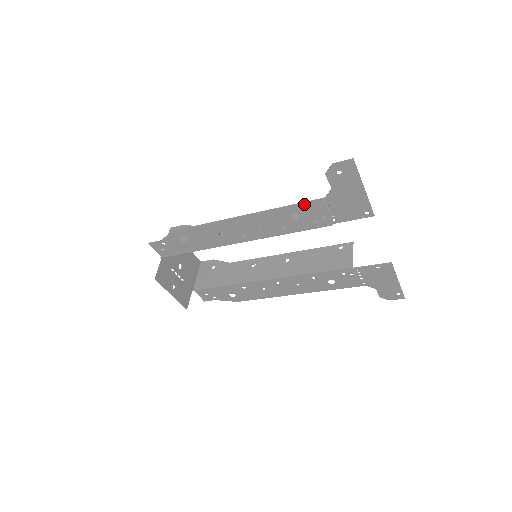
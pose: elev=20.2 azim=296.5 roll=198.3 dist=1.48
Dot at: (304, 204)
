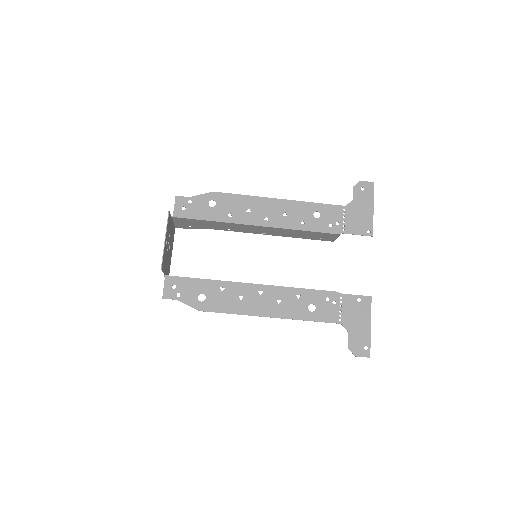
Dot at: (329, 206)
